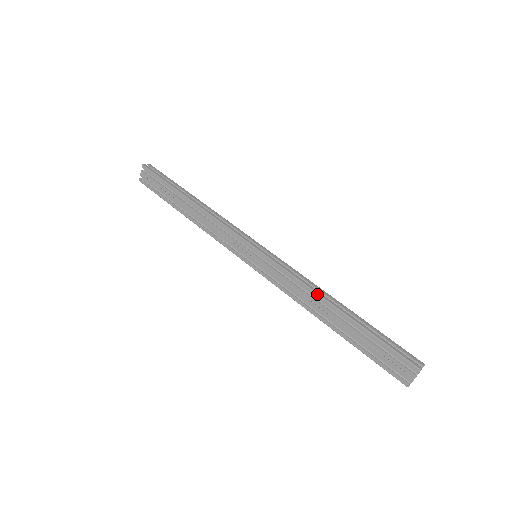
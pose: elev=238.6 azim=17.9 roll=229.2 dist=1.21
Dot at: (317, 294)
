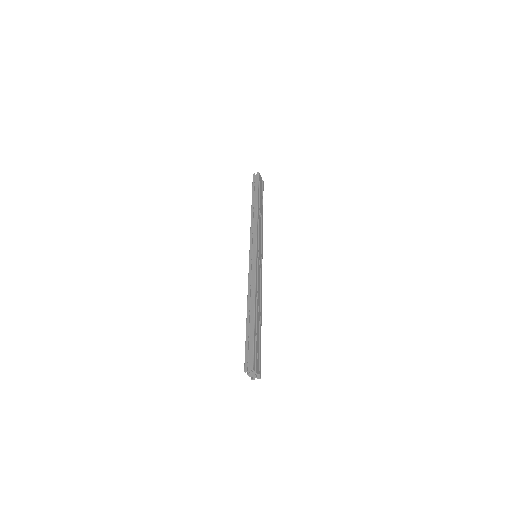
Dot at: (247, 296)
